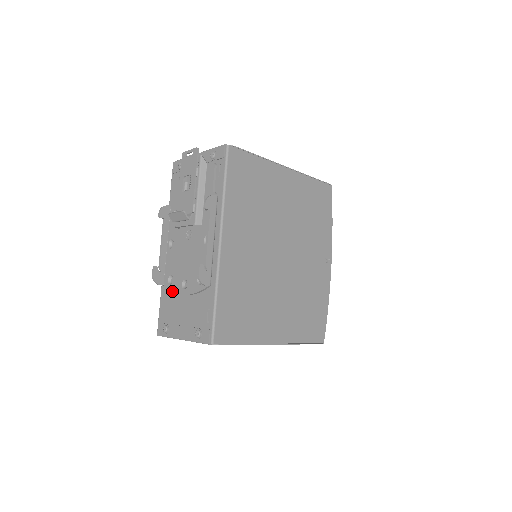
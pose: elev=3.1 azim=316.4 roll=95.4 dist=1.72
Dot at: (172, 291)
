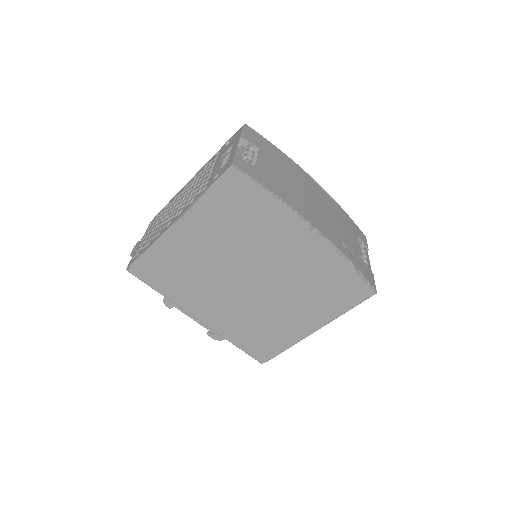
Dot at: occluded
